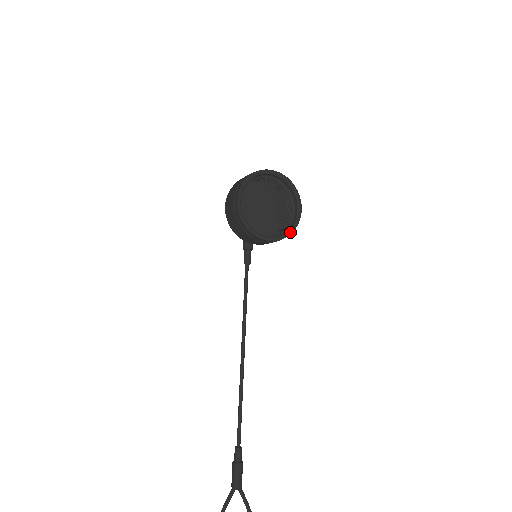
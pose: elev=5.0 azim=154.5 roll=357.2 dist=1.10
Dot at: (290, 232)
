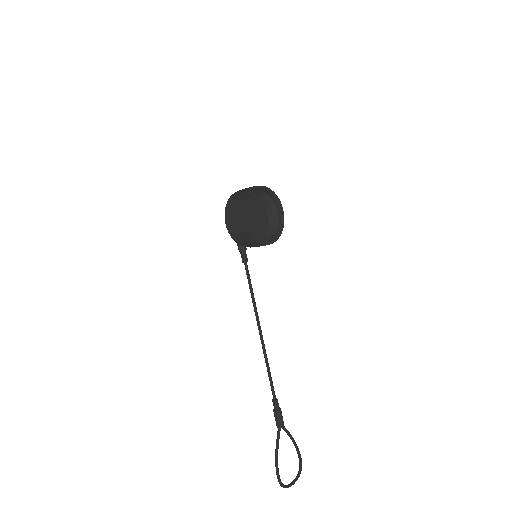
Dot at: (281, 232)
